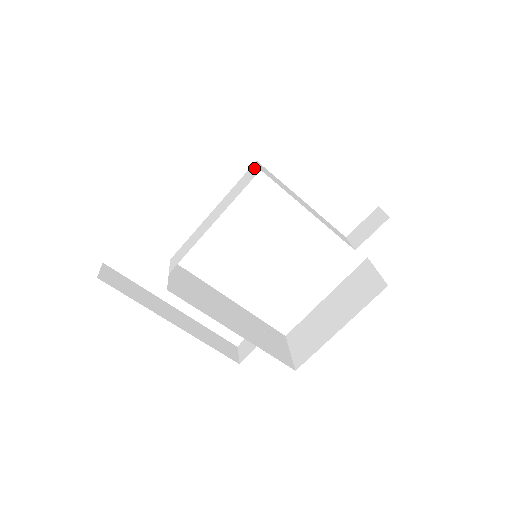
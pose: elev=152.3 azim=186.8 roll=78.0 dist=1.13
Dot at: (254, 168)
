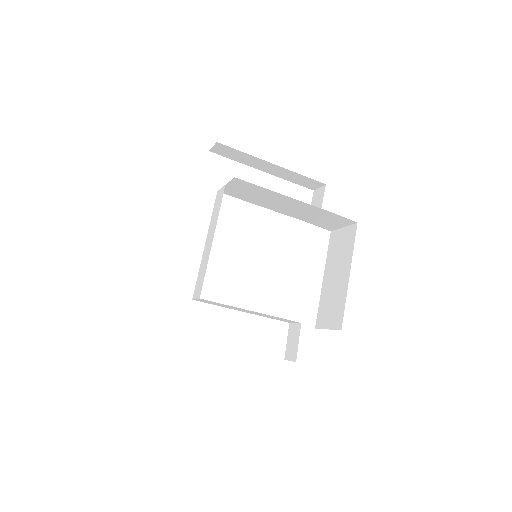
Dot at: (219, 193)
